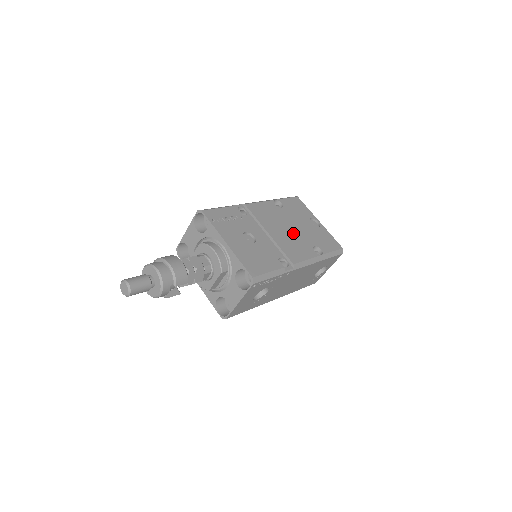
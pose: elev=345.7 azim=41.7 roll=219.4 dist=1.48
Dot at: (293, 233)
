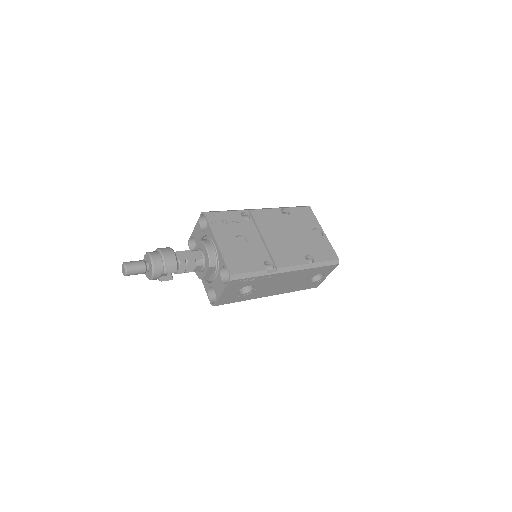
Dot at: (289, 240)
